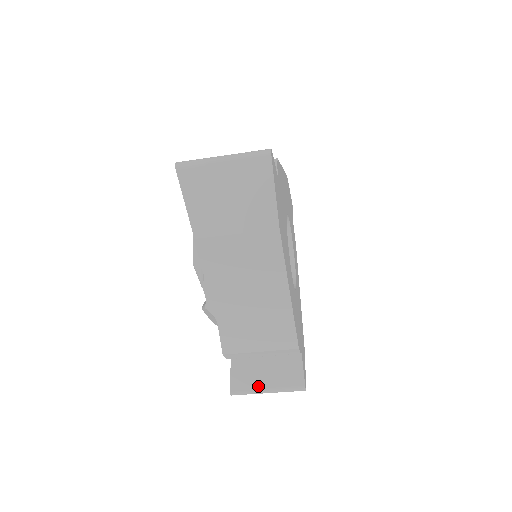
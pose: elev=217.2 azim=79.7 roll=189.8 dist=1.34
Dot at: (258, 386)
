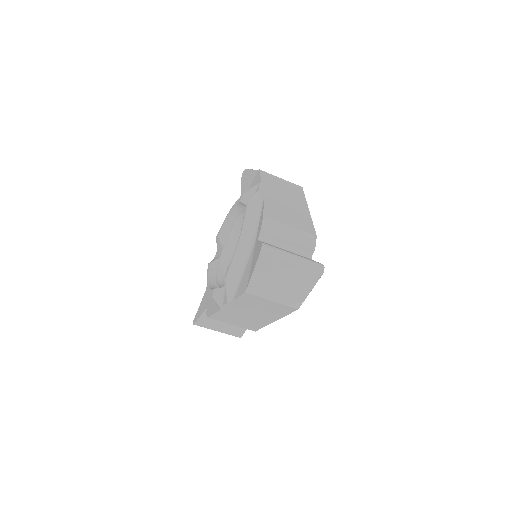
Dot at: (214, 327)
